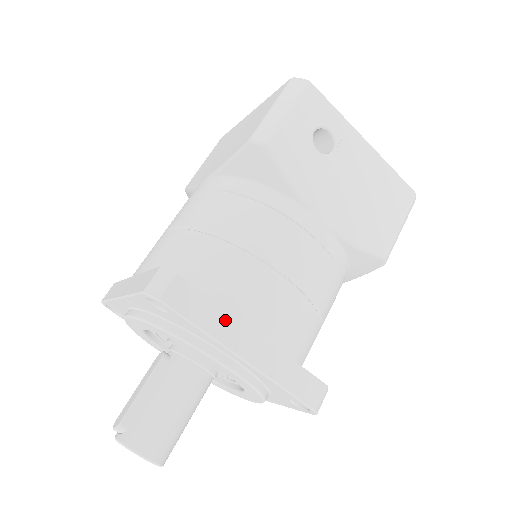
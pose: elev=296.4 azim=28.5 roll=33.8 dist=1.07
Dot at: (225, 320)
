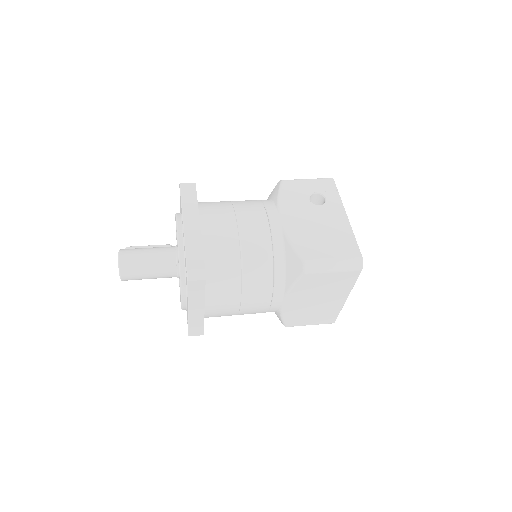
Dot at: (193, 207)
